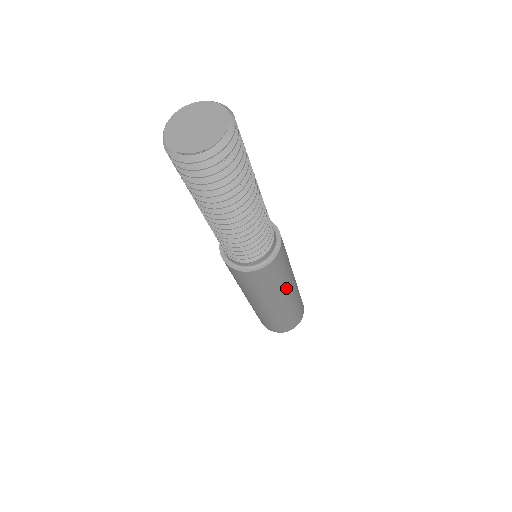
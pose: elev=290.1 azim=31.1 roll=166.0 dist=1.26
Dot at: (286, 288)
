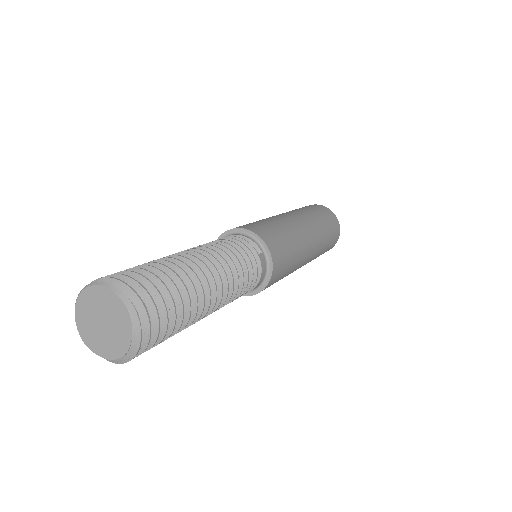
Dot at: (298, 267)
